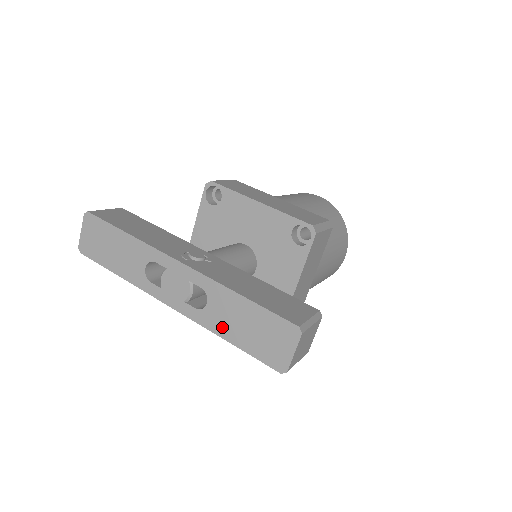
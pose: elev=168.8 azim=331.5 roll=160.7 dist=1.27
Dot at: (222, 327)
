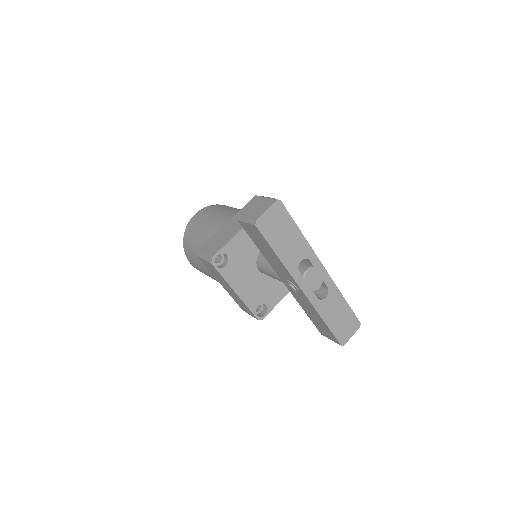
Dot at: (327, 314)
